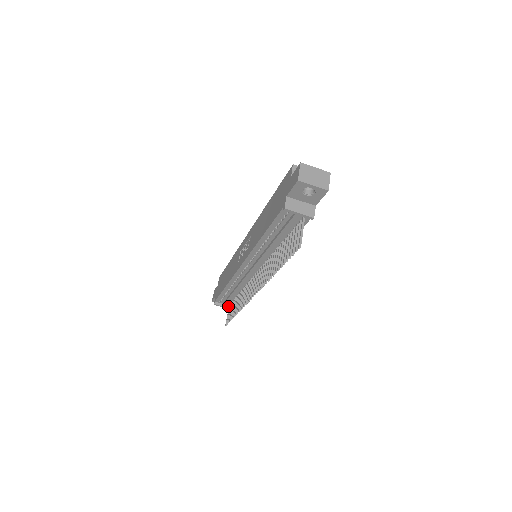
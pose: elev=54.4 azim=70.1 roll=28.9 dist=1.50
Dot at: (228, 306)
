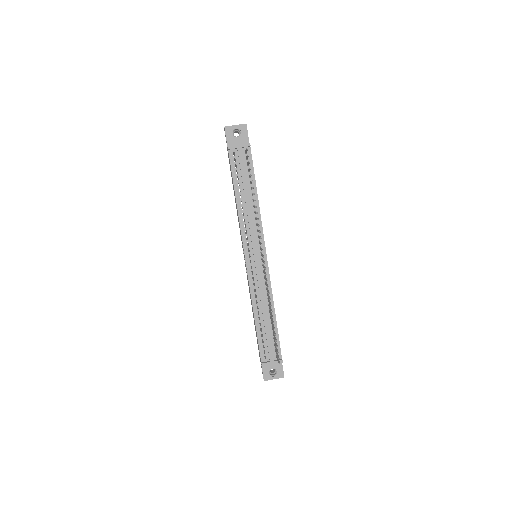
Dot at: (276, 360)
